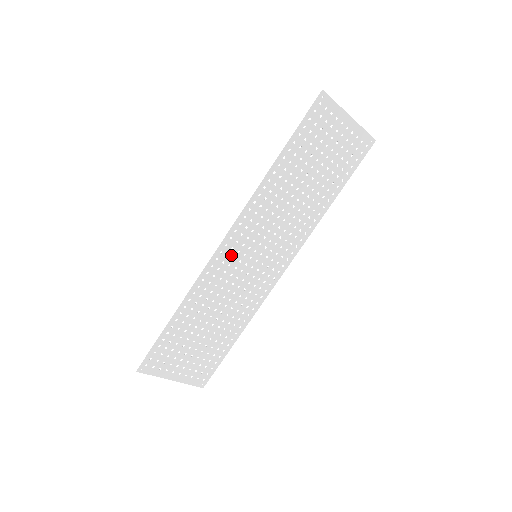
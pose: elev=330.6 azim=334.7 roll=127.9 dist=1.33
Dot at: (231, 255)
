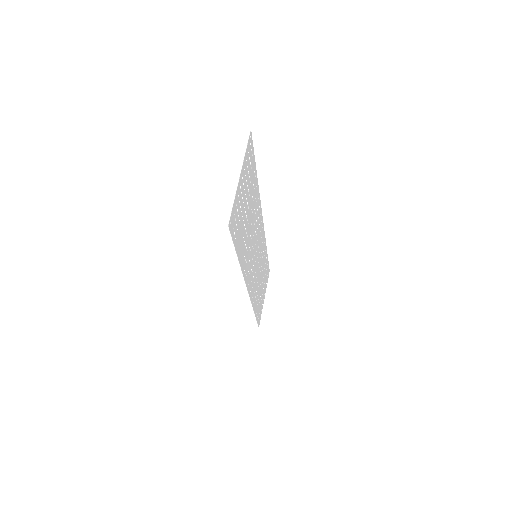
Dot at: (252, 281)
